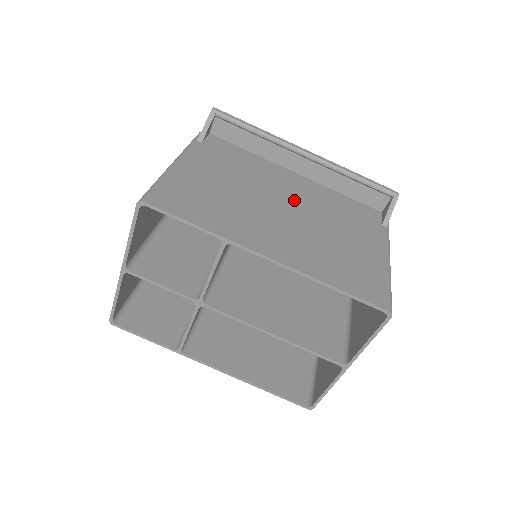
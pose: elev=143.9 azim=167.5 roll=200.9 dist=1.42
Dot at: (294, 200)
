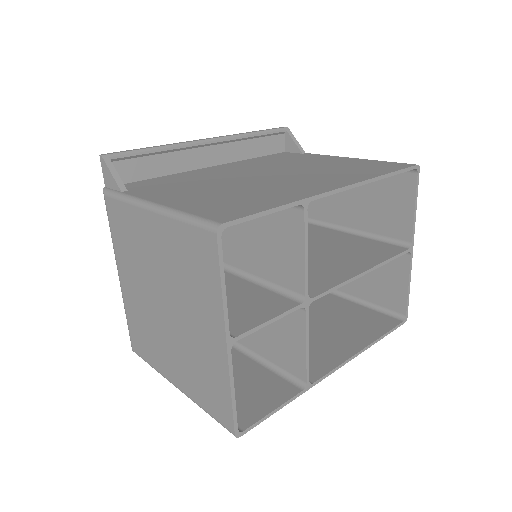
Dot at: (254, 172)
